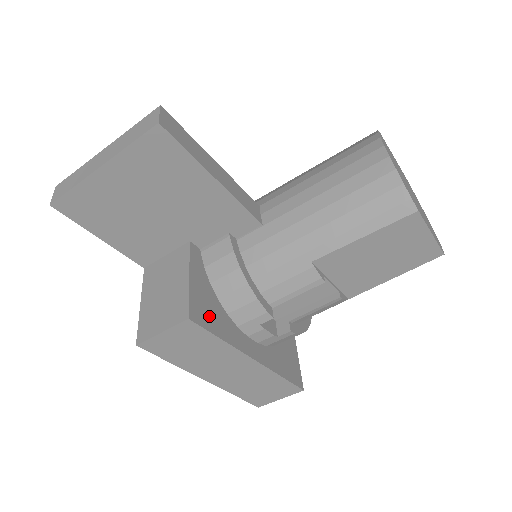
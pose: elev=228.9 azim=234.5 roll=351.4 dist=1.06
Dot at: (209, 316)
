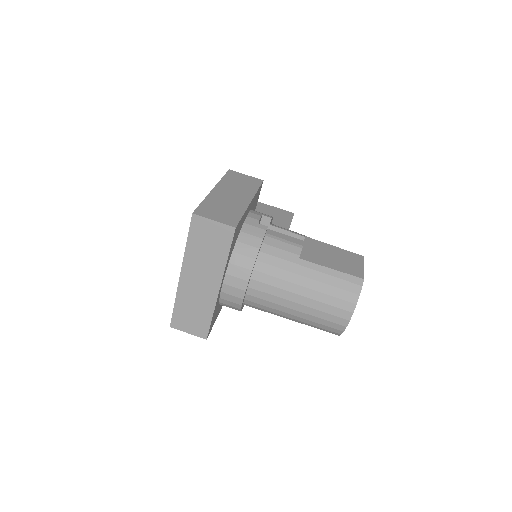
Dot at: occluded
